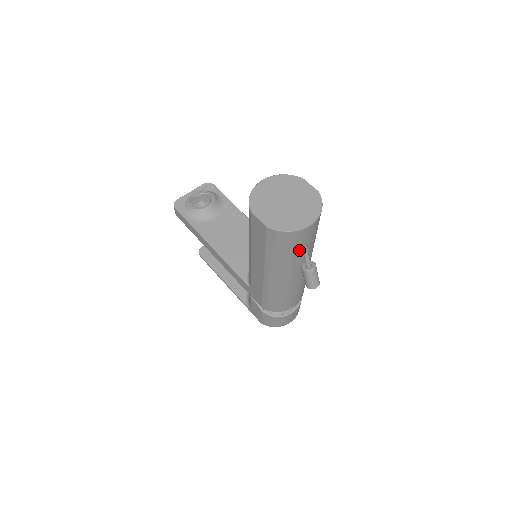
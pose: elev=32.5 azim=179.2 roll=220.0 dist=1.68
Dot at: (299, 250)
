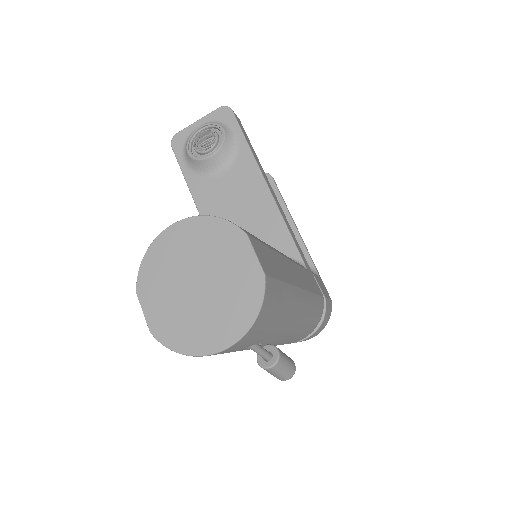
Dot at: occluded
